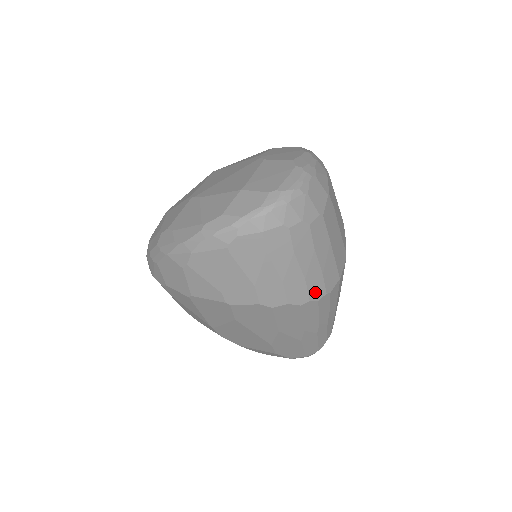
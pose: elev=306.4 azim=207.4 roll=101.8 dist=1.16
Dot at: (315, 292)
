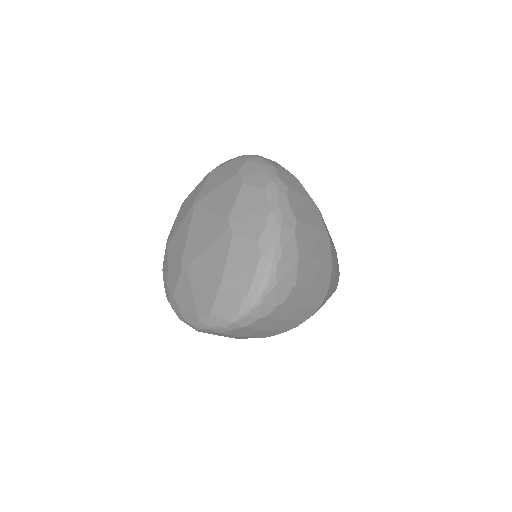
Dot at: (307, 316)
